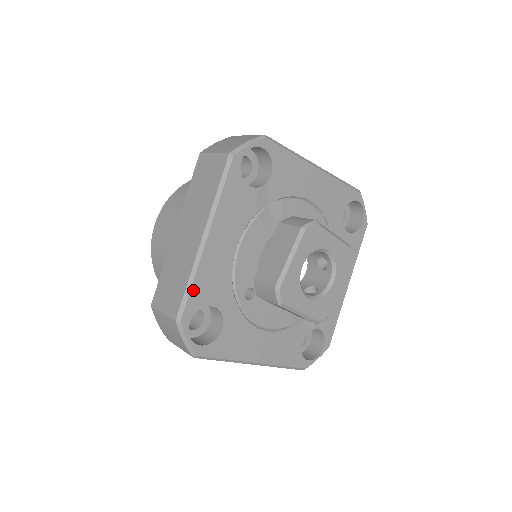
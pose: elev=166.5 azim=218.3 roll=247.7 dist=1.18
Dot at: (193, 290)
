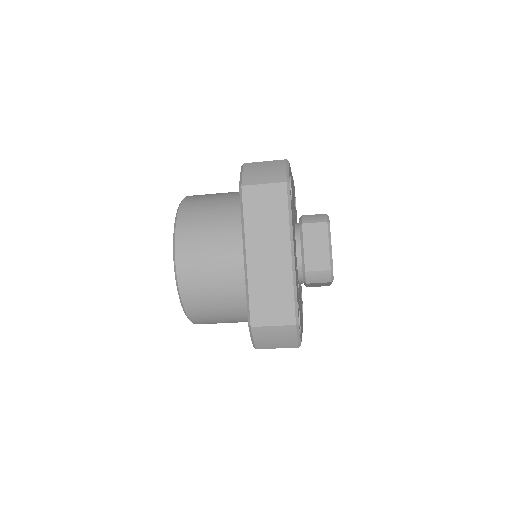
Dot at: (297, 296)
